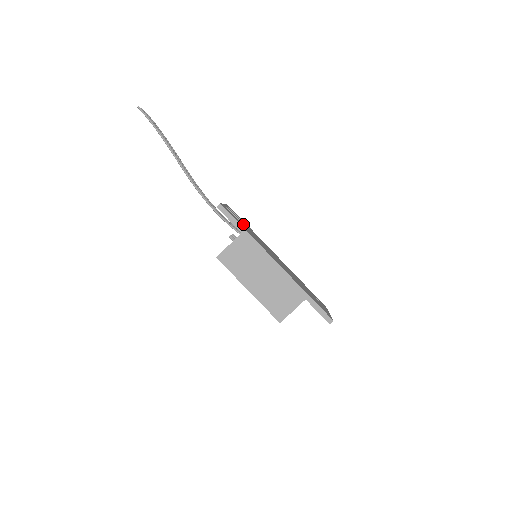
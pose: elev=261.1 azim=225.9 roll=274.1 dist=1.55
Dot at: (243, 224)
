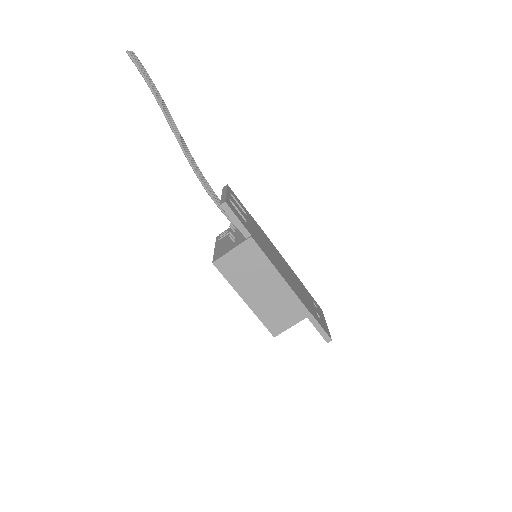
Dot at: (247, 220)
